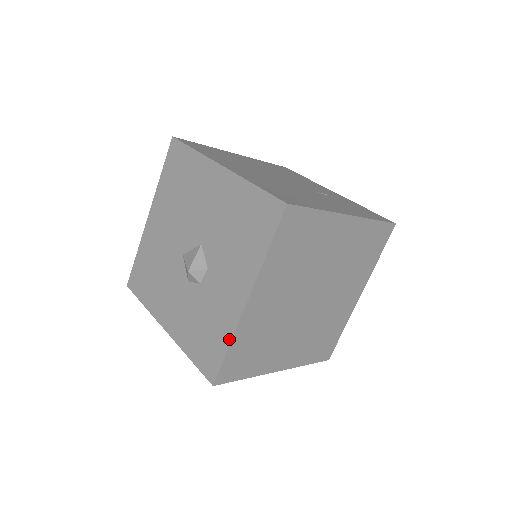
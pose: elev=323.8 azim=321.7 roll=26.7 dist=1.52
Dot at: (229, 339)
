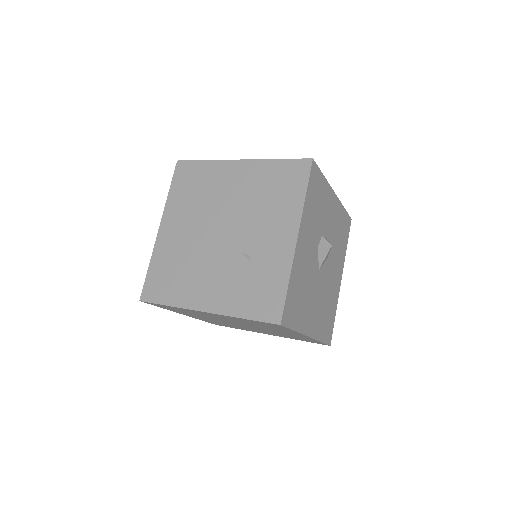
Dot at: occluded
